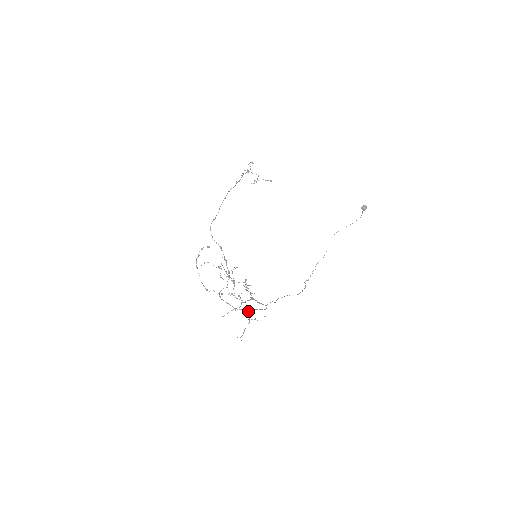
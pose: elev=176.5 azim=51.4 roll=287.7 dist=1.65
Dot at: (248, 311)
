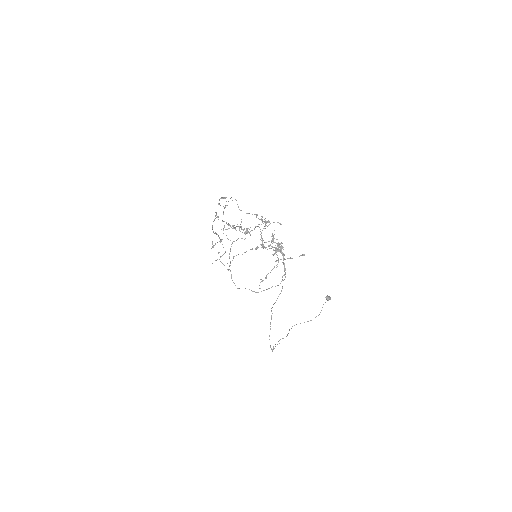
Dot at: (276, 254)
